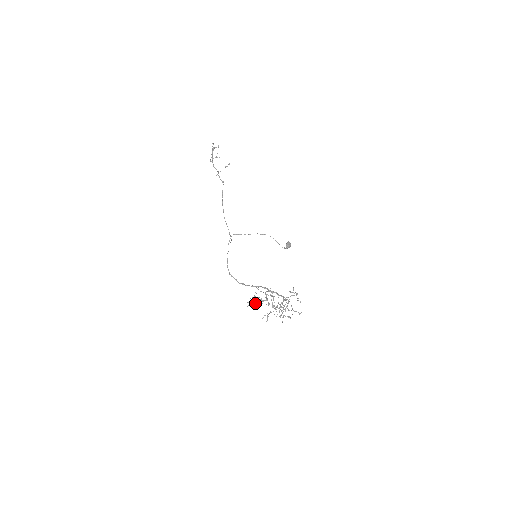
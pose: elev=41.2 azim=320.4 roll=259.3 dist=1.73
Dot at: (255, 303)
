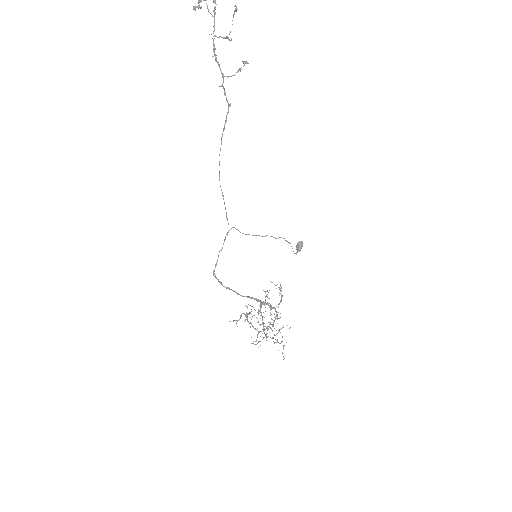
Dot at: (256, 340)
